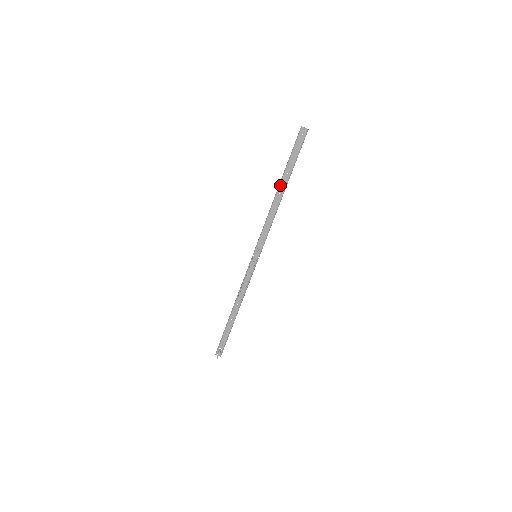
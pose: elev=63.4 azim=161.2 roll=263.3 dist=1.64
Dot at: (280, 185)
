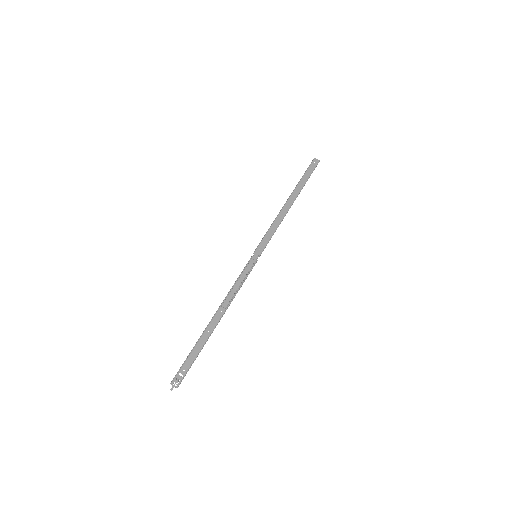
Dot at: (291, 195)
